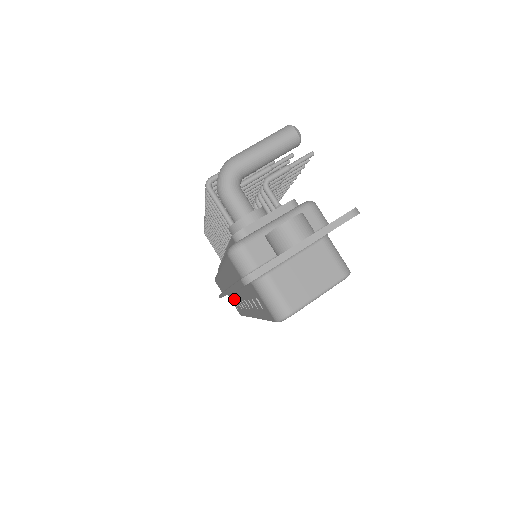
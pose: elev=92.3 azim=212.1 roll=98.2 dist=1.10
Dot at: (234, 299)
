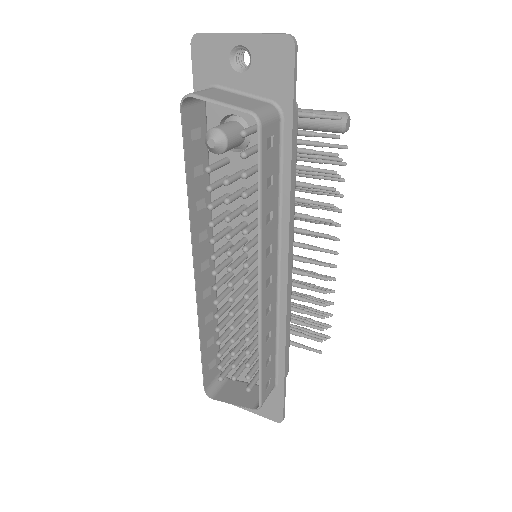
Dot at: (213, 328)
